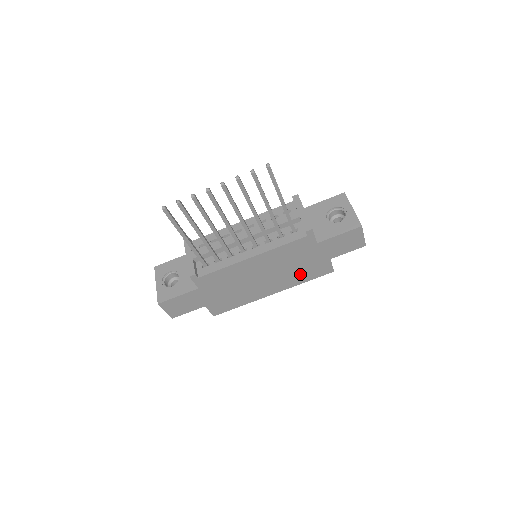
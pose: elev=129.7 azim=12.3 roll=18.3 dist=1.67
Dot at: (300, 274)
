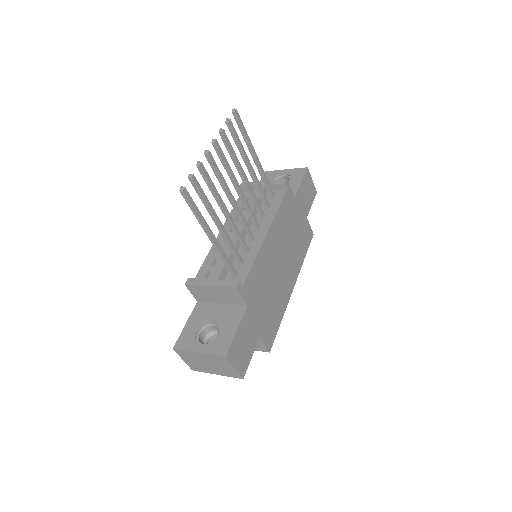
Dot at: (299, 247)
